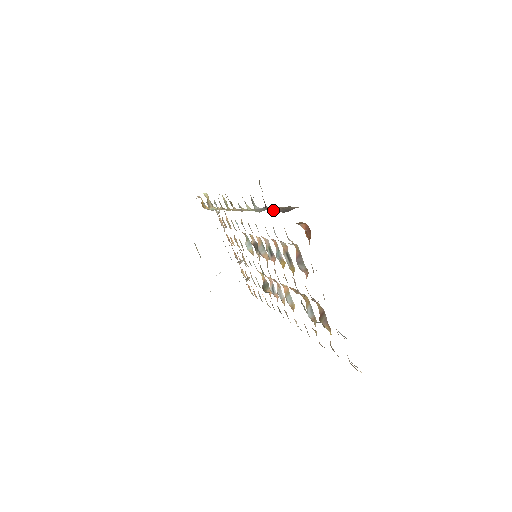
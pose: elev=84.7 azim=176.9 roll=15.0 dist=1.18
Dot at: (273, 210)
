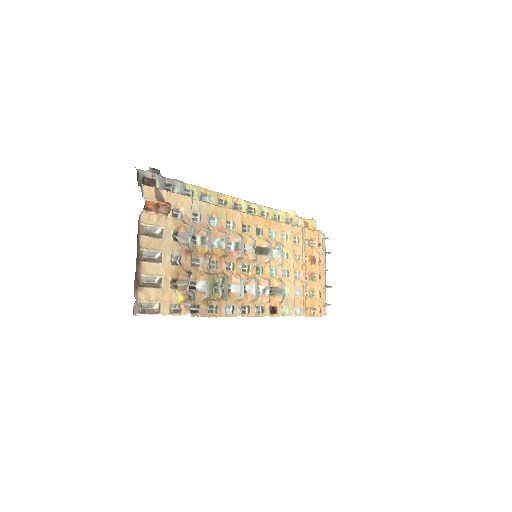
Dot at: occluded
